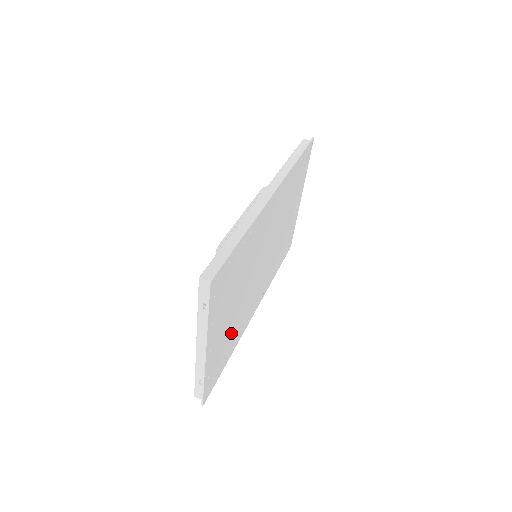
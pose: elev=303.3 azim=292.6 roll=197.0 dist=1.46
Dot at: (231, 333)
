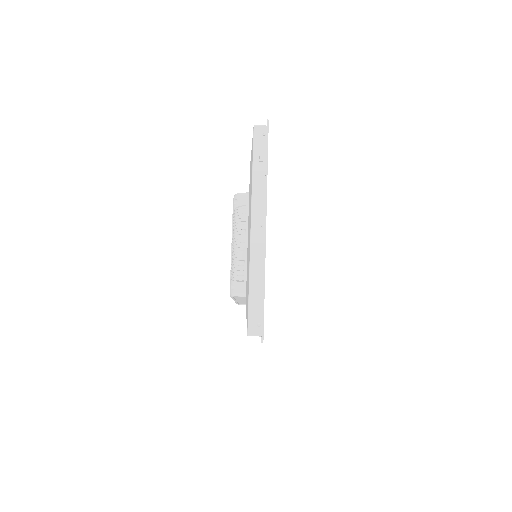
Dot at: occluded
